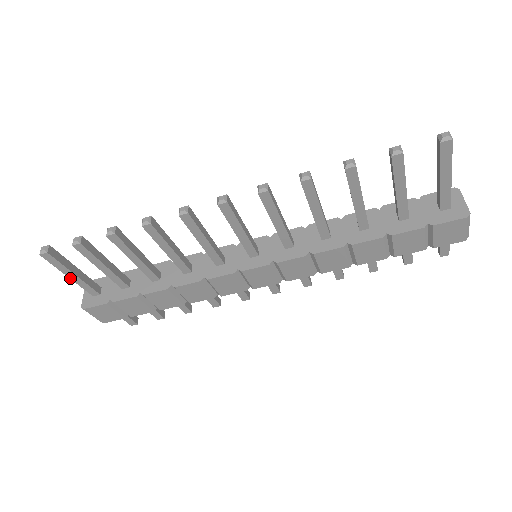
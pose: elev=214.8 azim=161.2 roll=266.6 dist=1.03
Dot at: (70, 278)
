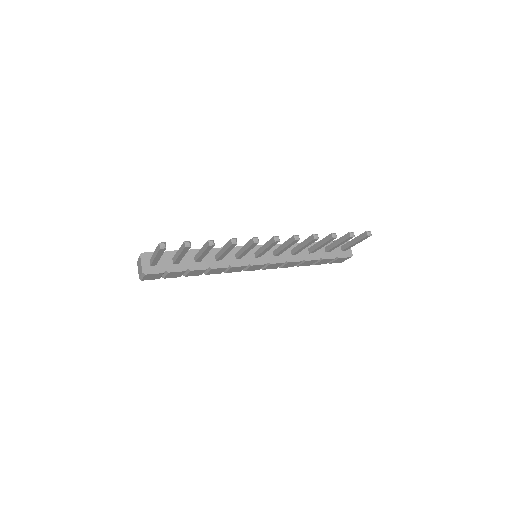
Dot at: (155, 258)
